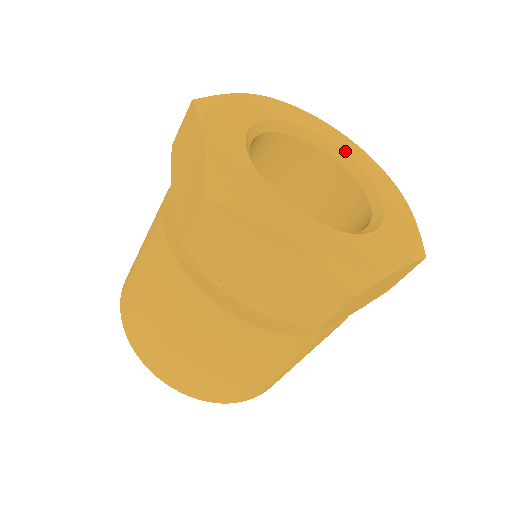
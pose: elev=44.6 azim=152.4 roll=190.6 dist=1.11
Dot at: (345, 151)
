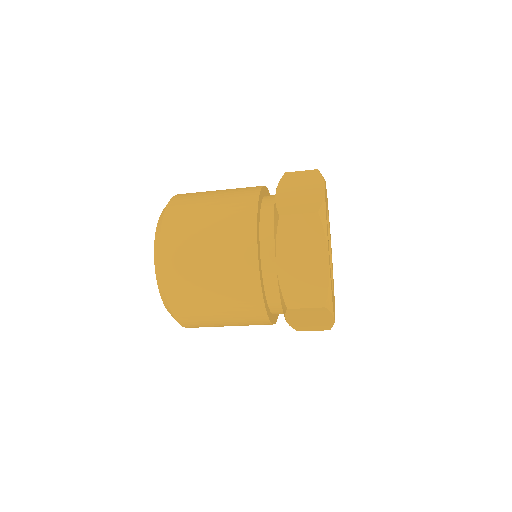
Dot at: occluded
